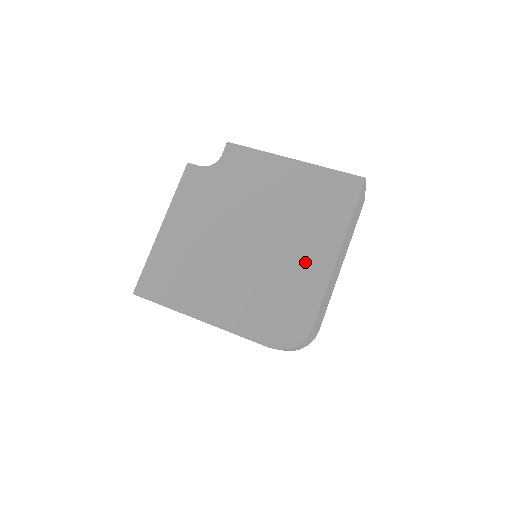
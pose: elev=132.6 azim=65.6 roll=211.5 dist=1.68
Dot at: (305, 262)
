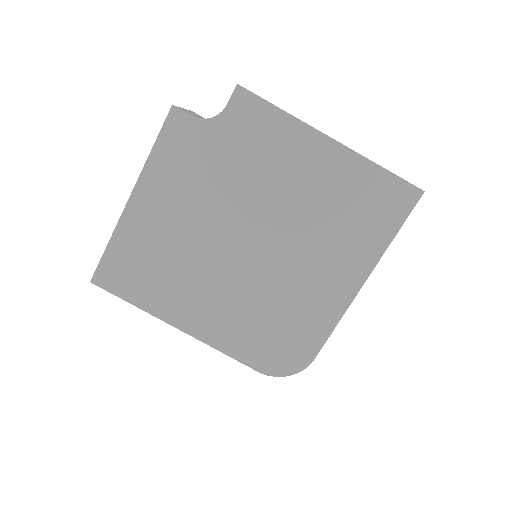
Dot at: (319, 286)
